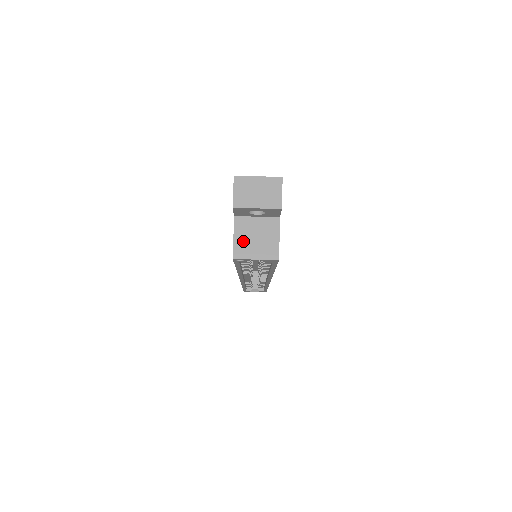
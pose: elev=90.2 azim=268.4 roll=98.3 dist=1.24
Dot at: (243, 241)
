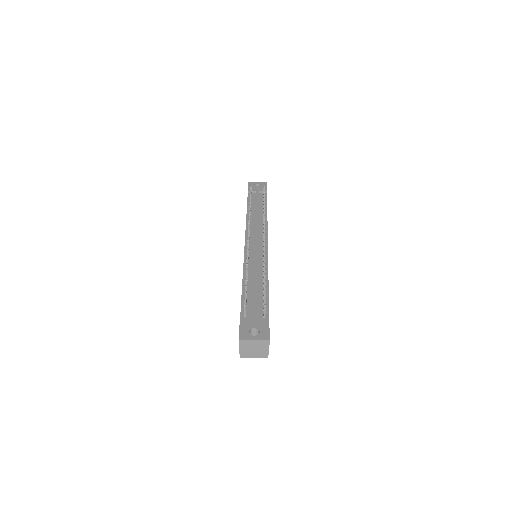
Dot at: occluded
